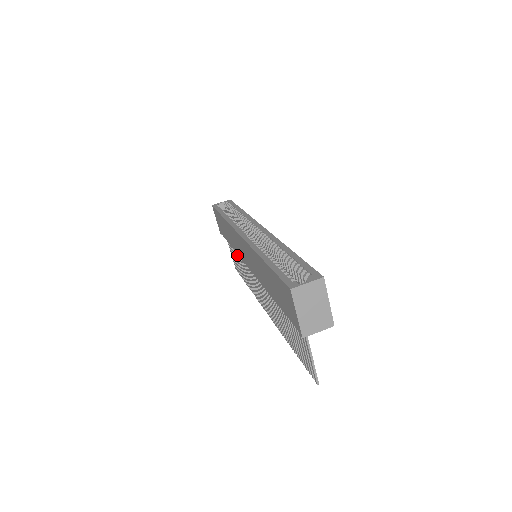
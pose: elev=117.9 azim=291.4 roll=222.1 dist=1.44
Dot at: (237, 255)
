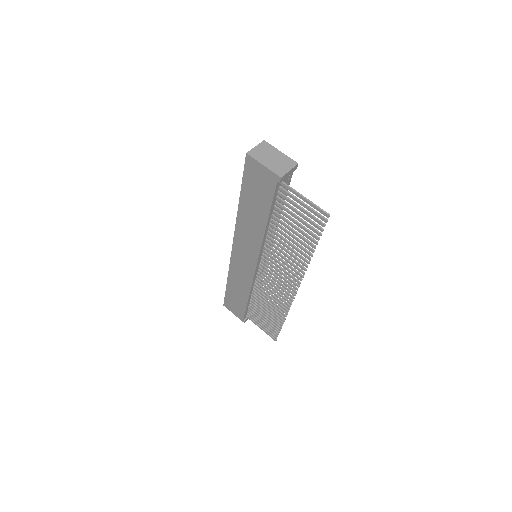
Dot at: (259, 307)
